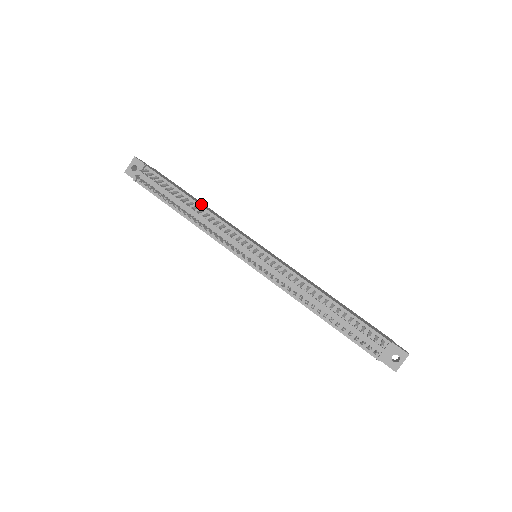
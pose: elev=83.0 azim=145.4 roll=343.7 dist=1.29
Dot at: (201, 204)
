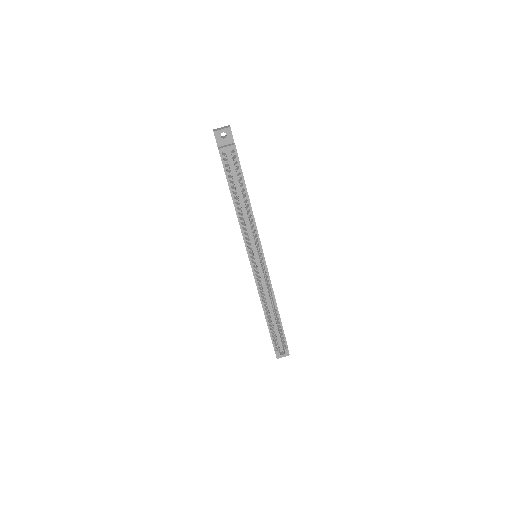
Dot at: occluded
